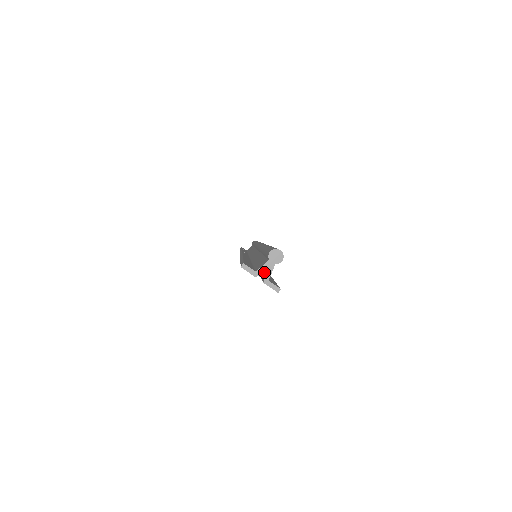
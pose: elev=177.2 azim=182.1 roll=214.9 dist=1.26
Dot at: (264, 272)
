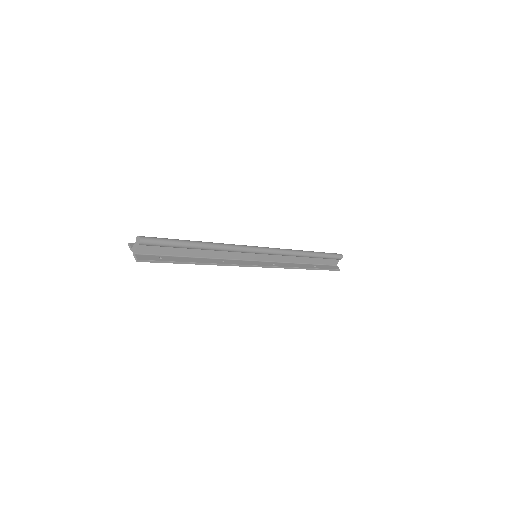
Dot at: (134, 249)
